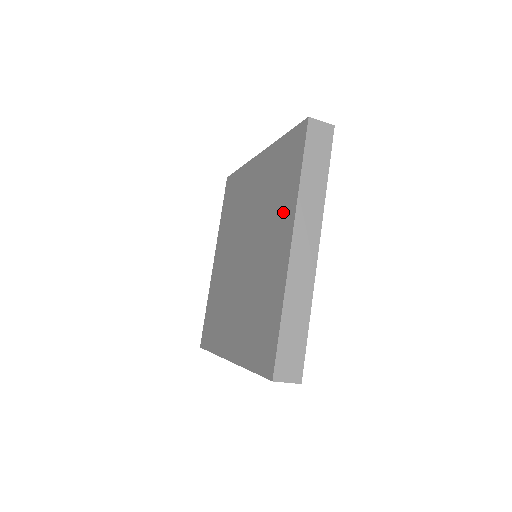
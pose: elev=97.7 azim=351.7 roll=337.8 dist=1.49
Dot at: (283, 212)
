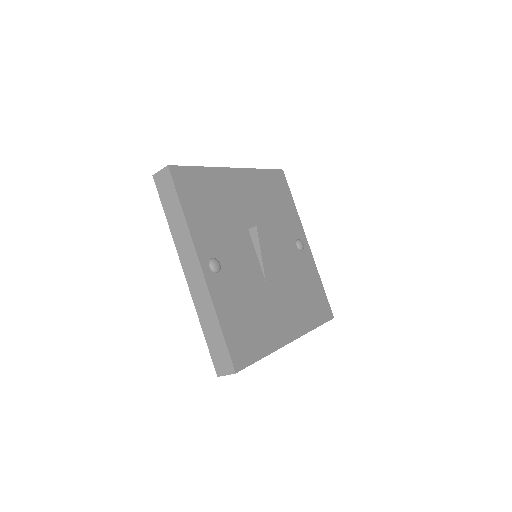
Dot at: occluded
